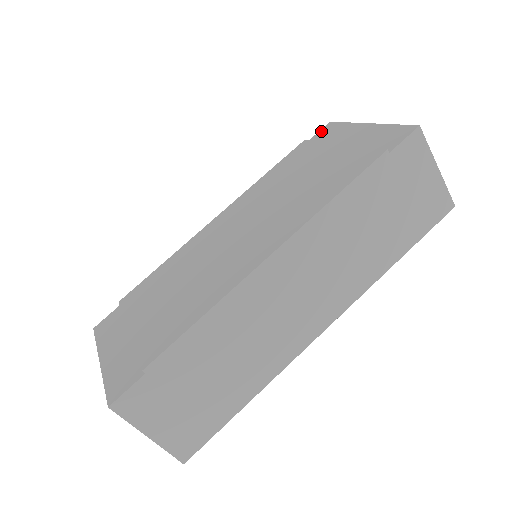
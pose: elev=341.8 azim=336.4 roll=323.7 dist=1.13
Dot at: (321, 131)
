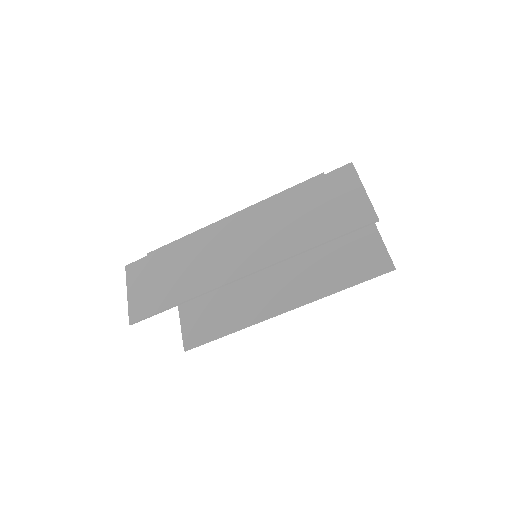
Dot at: occluded
